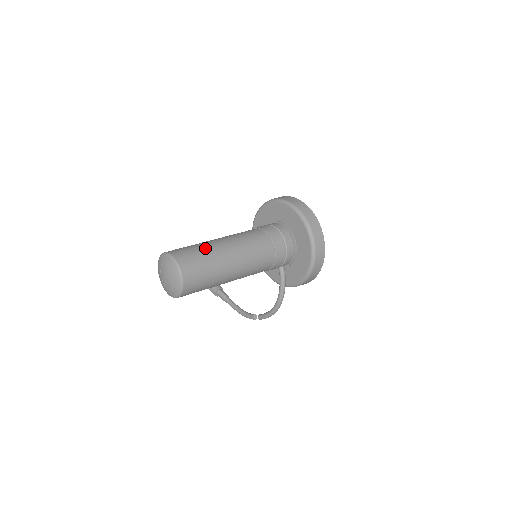
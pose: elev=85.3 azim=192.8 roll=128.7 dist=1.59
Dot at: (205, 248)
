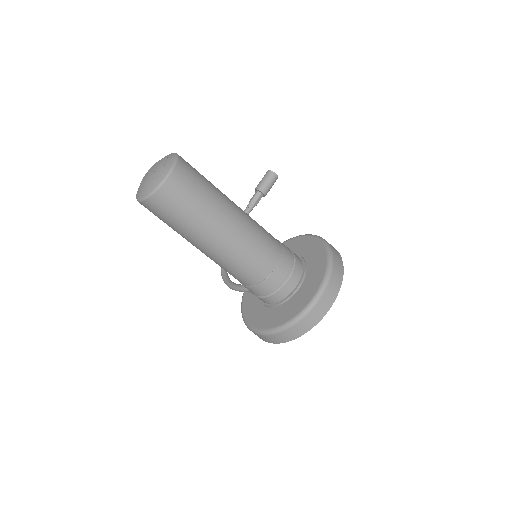
Dot at: (203, 212)
